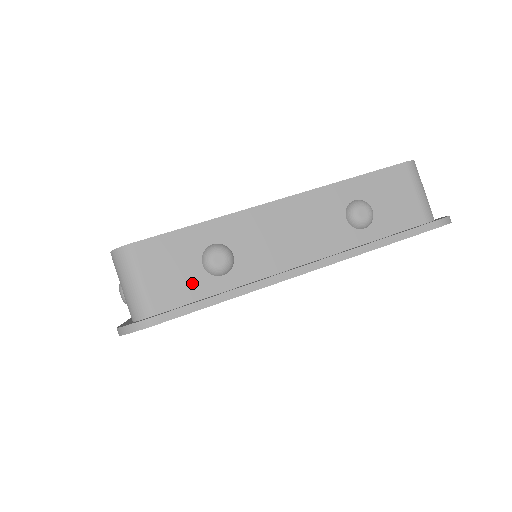
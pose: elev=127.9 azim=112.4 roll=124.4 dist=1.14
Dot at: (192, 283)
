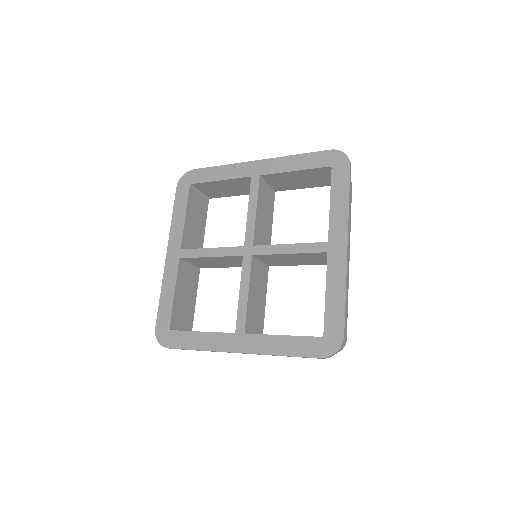
Dot at: occluded
